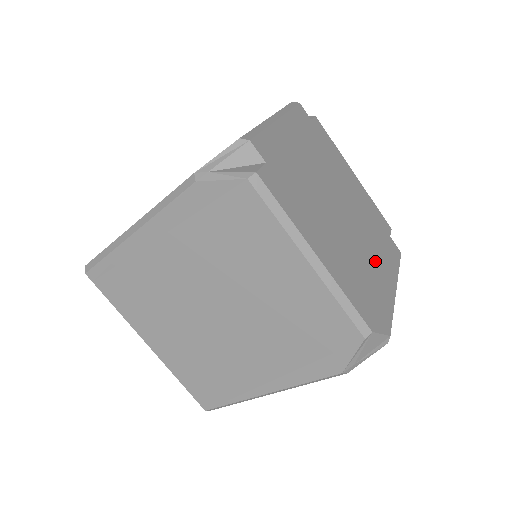
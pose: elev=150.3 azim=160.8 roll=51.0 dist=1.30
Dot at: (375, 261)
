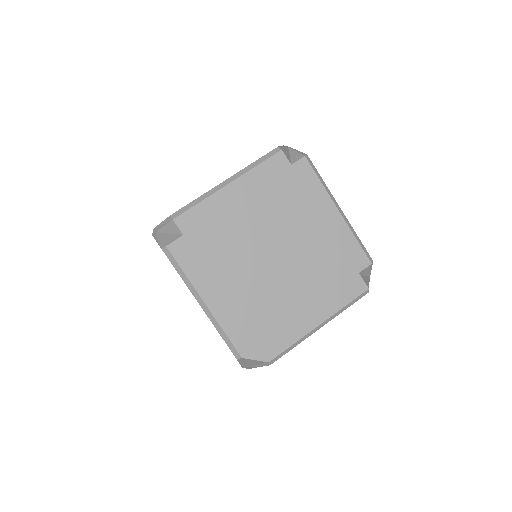
Dot at: (300, 301)
